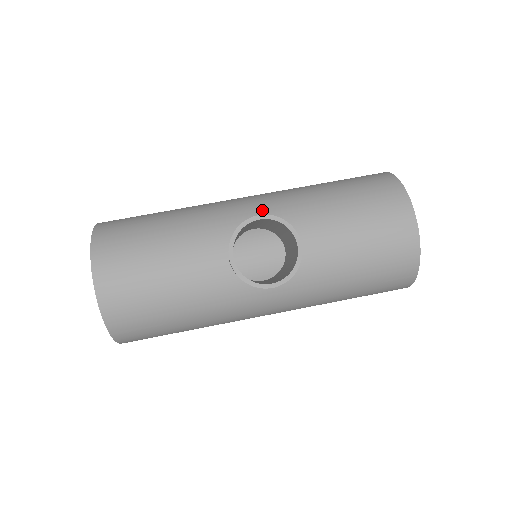
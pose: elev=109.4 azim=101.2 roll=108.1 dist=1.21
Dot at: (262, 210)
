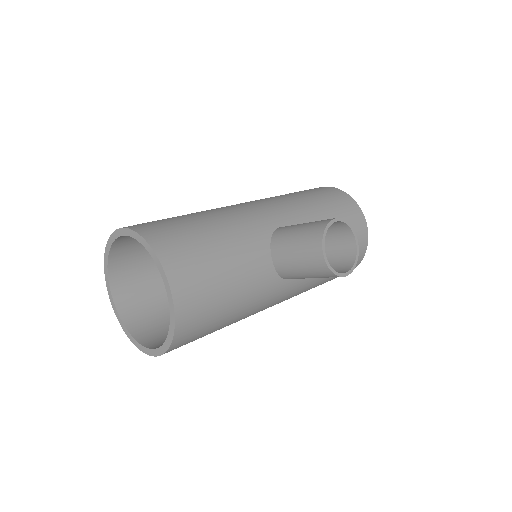
Dot at: (279, 215)
